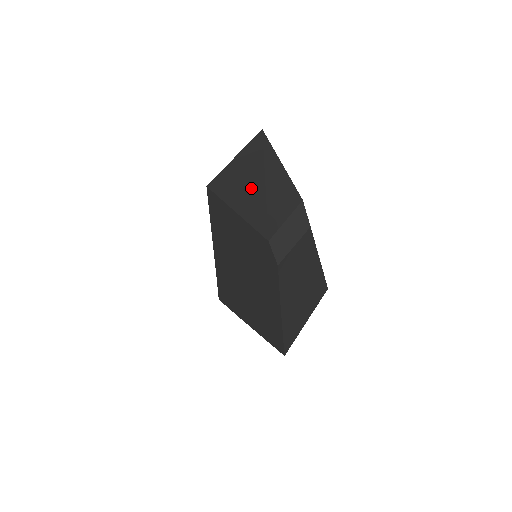
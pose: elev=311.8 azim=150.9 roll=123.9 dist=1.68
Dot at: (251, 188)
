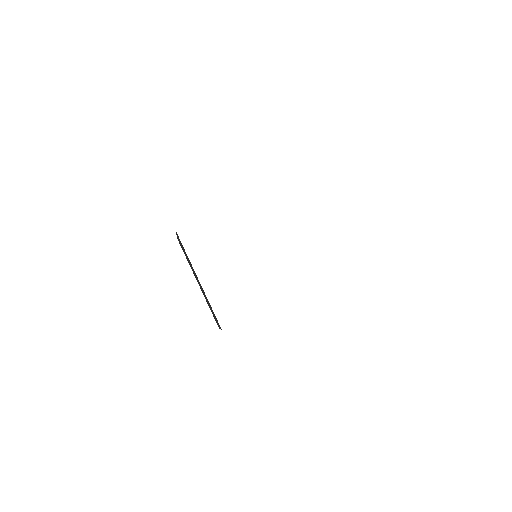
Dot at: occluded
